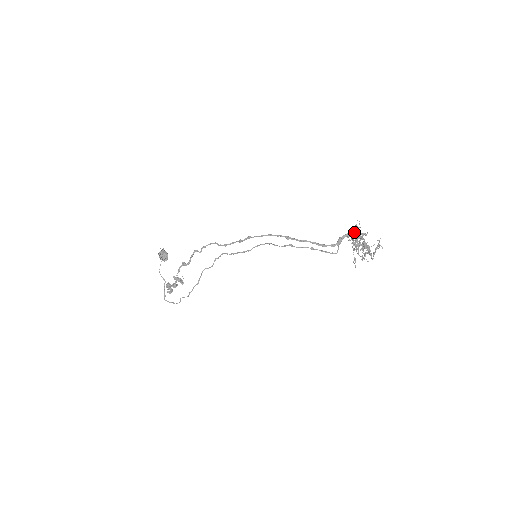
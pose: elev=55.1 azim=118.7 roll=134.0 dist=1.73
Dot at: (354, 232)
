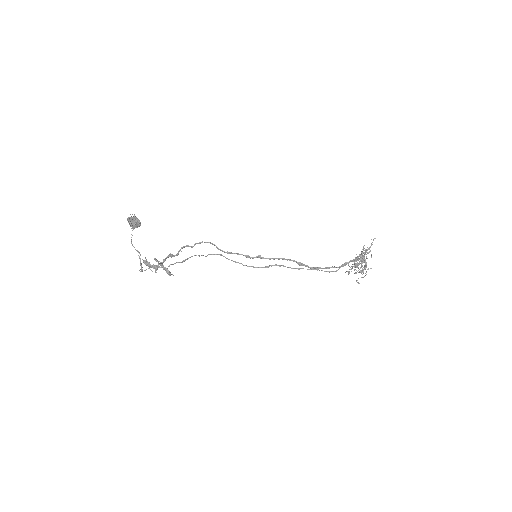
Dot at: occluded
